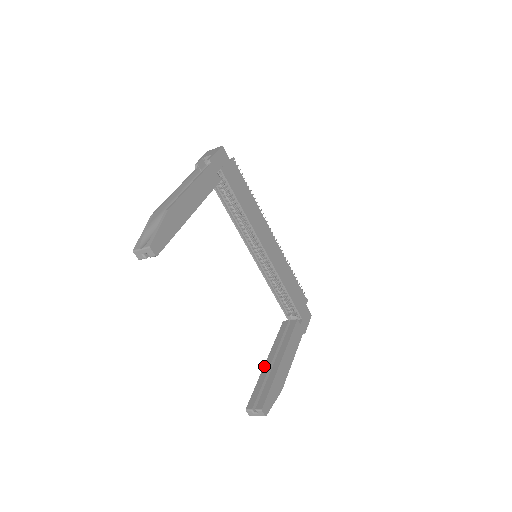
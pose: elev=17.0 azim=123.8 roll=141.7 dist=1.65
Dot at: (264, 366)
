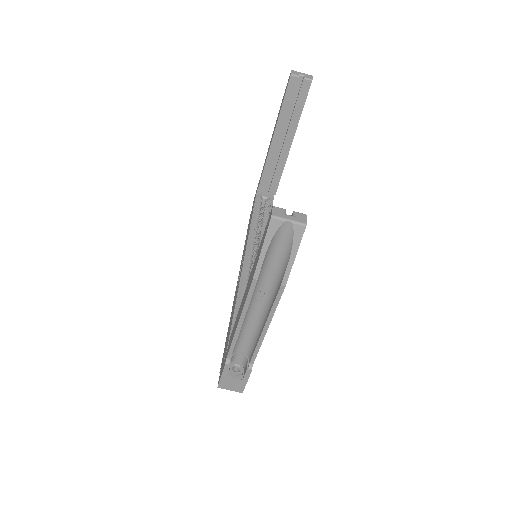
Dot at: occluded
